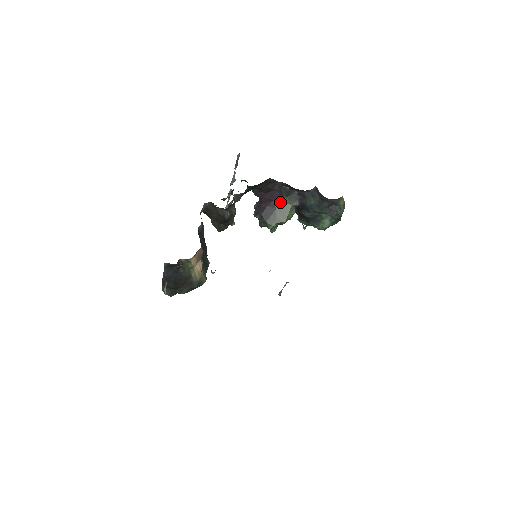
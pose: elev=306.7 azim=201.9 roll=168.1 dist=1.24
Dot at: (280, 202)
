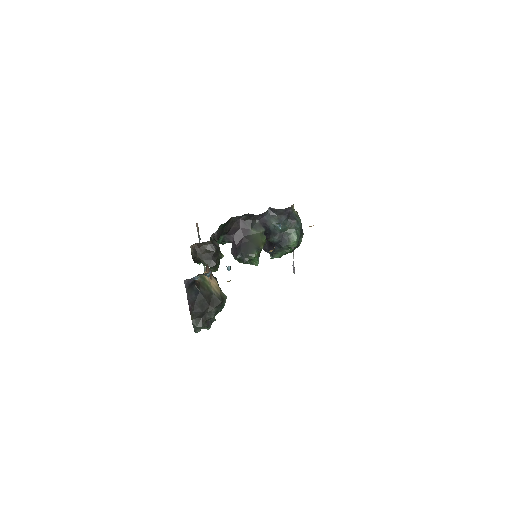
Dot at: (249, 235)
